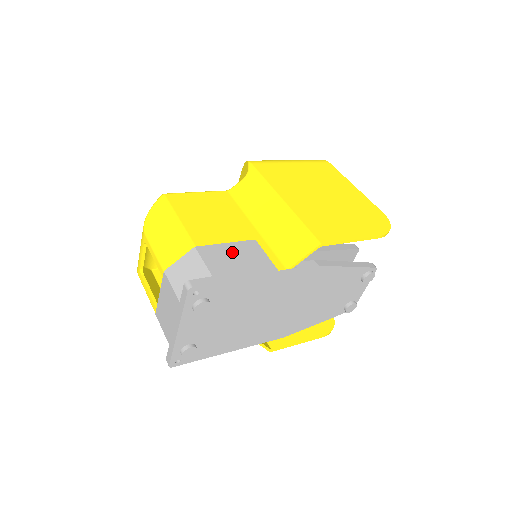
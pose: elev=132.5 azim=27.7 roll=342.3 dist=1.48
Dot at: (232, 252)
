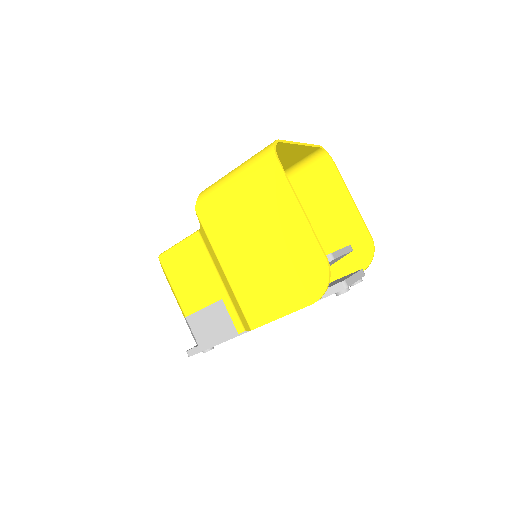
Dot at: (207, 319)
